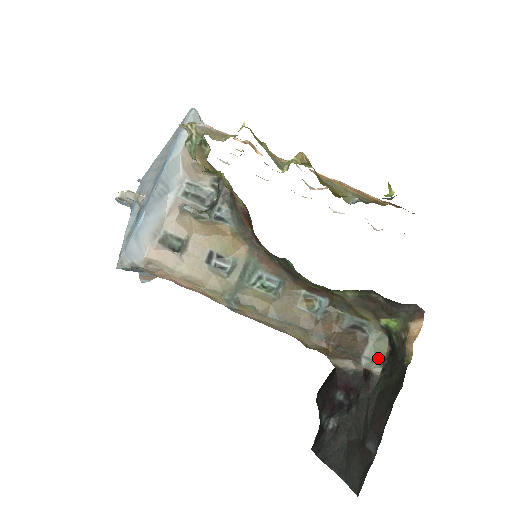
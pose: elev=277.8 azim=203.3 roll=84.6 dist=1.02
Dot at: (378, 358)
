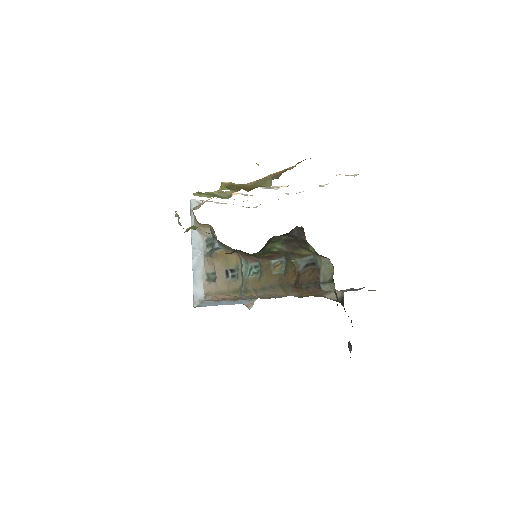
Dot at: (329, 278)
